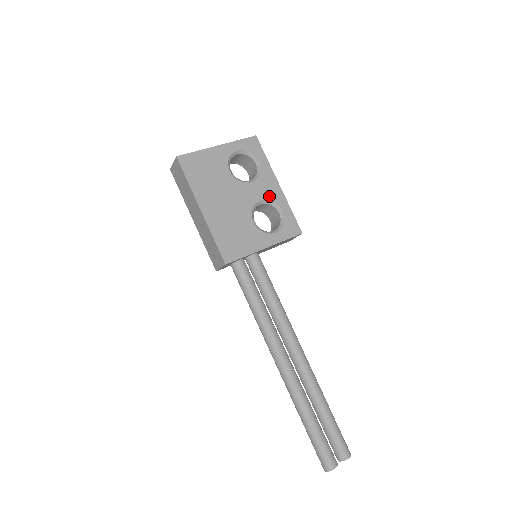
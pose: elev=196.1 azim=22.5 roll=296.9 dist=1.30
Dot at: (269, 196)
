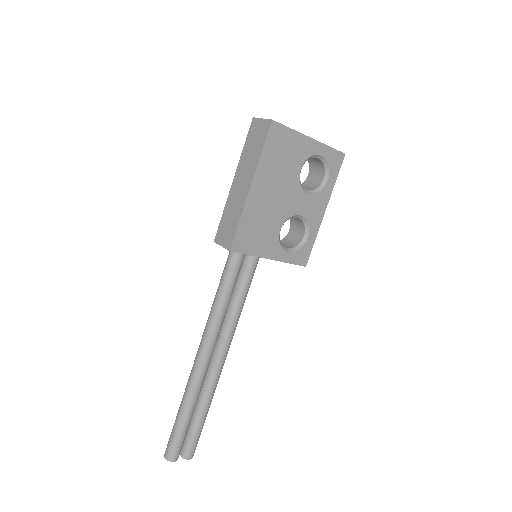
Dot at: (310, 216)
